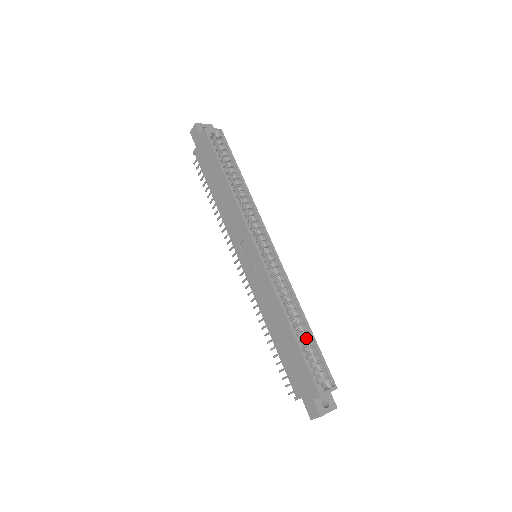
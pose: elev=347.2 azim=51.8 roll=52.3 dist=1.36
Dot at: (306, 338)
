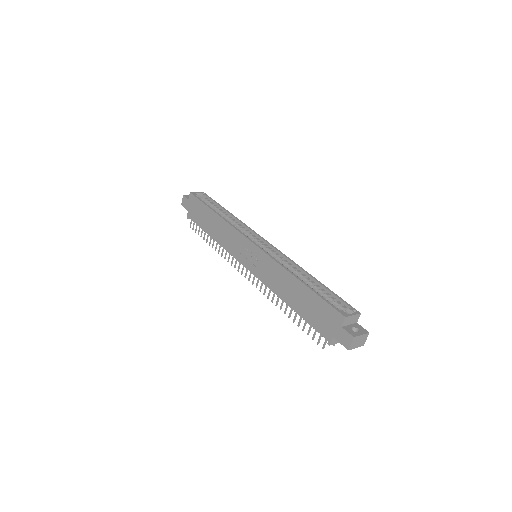
Dot at: (318, 289)
